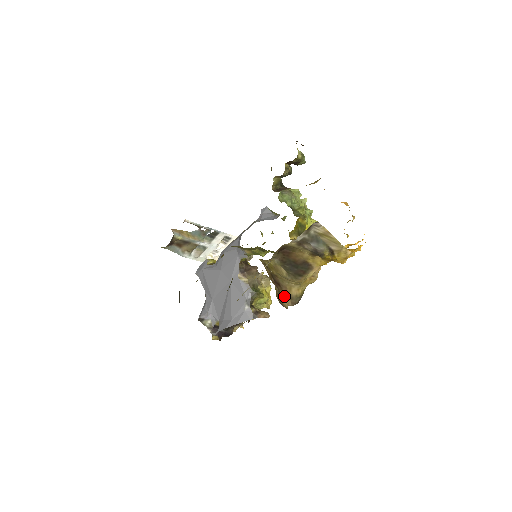
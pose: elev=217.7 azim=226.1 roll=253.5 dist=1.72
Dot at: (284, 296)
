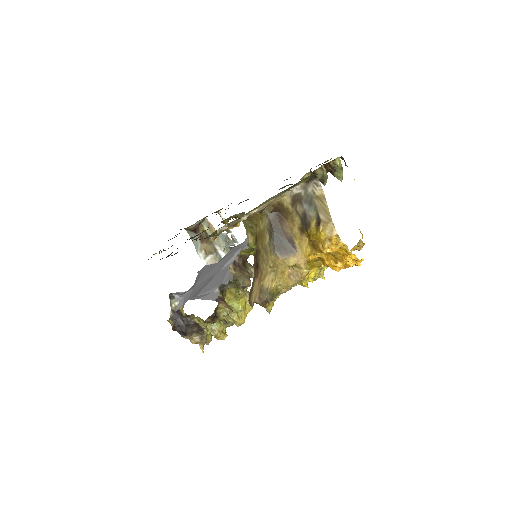
Dot at: (256, 286)
